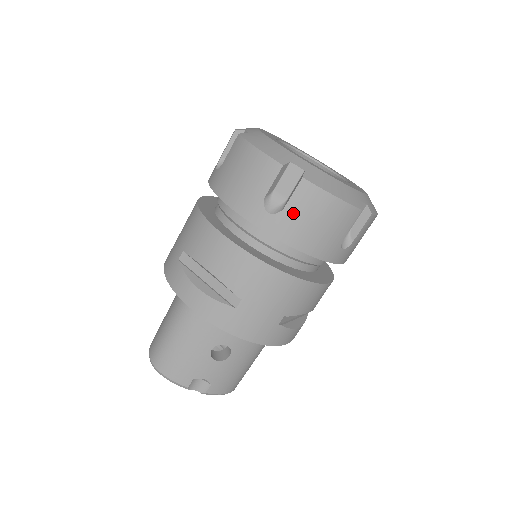
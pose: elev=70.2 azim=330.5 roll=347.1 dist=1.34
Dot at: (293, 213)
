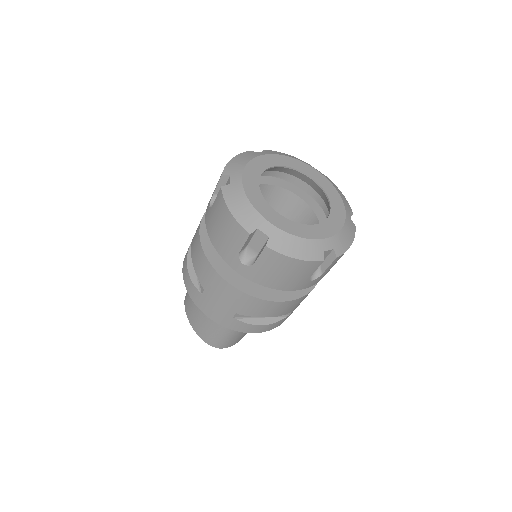
Dot at: (328, 270)
